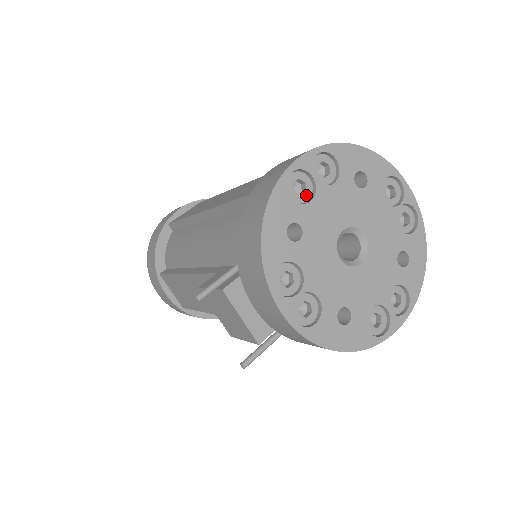
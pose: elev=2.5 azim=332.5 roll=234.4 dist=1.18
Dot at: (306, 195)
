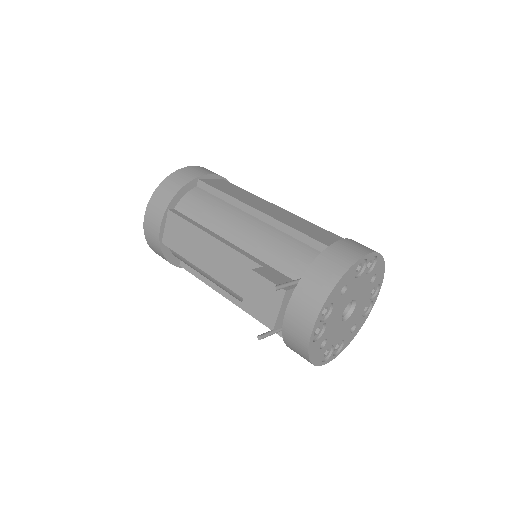
Dot at: (357, 273)
